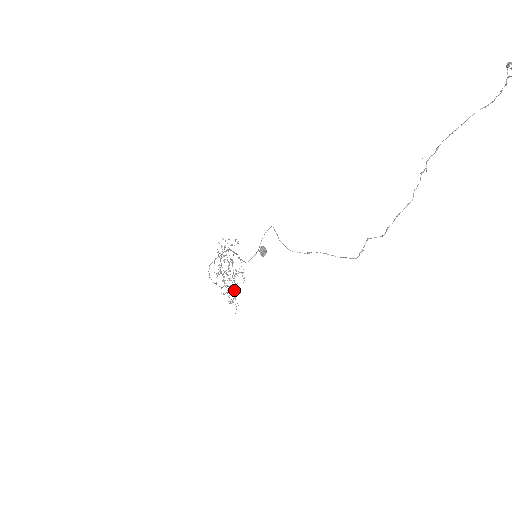
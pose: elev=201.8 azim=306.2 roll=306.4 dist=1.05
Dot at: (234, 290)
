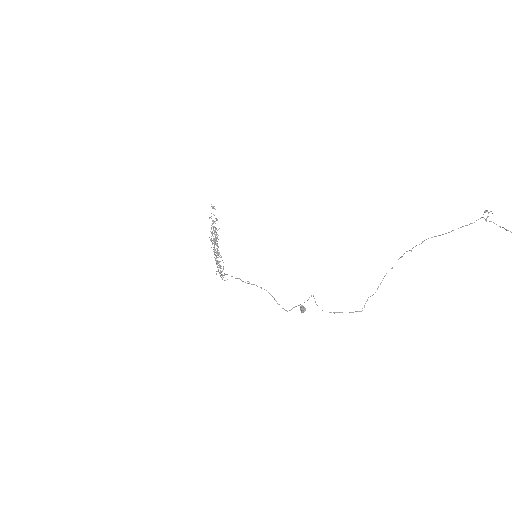
Dot at: (215, 255)
